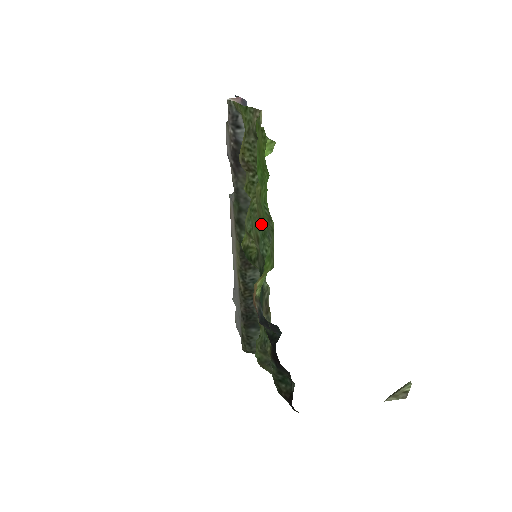
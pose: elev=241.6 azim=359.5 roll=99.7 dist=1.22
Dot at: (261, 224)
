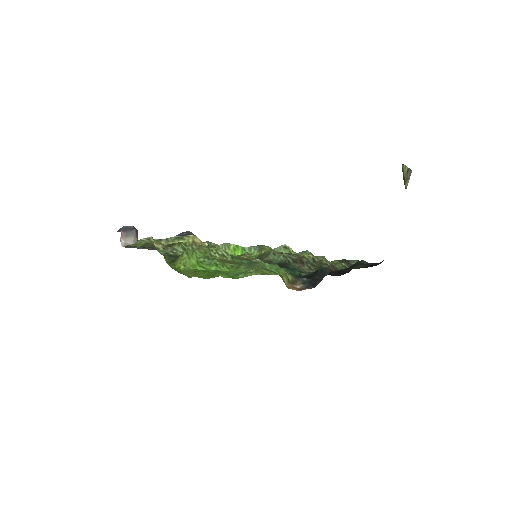
Dot at: (241, 263)
